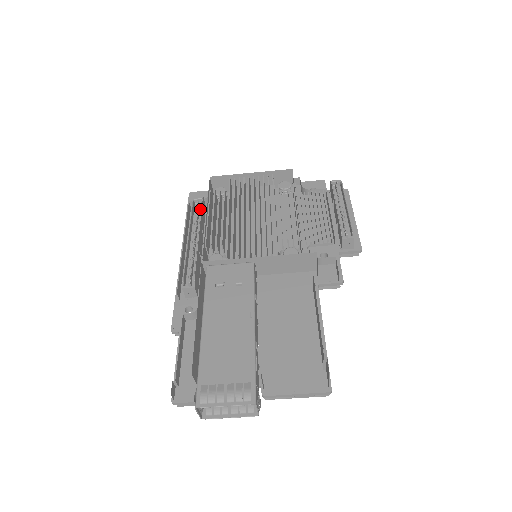
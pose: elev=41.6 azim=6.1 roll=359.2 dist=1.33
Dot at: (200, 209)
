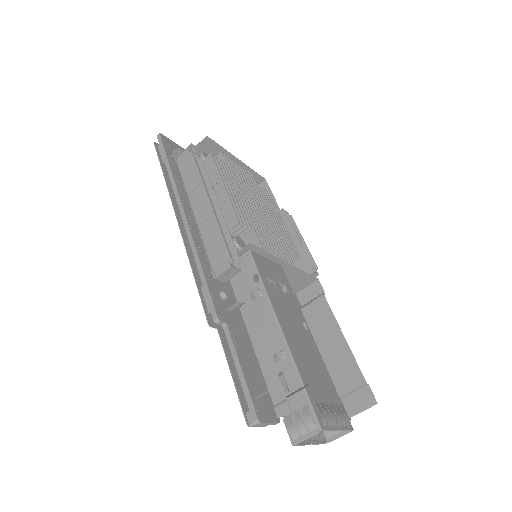
Dot at: occluded
